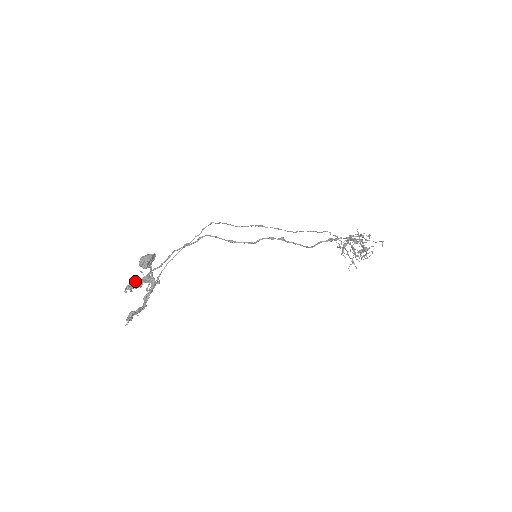
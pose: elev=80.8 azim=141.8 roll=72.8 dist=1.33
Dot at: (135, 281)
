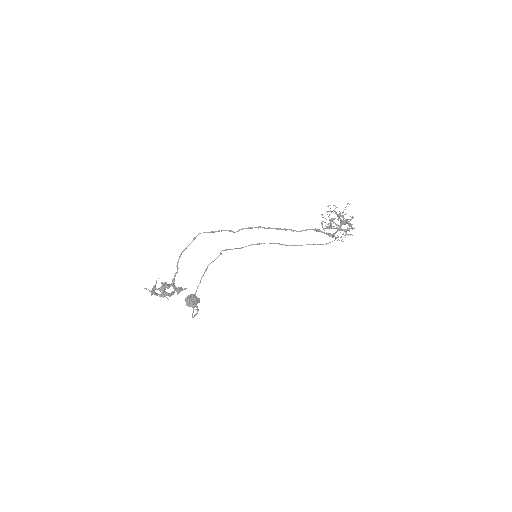
Dot at: (163, 283)
